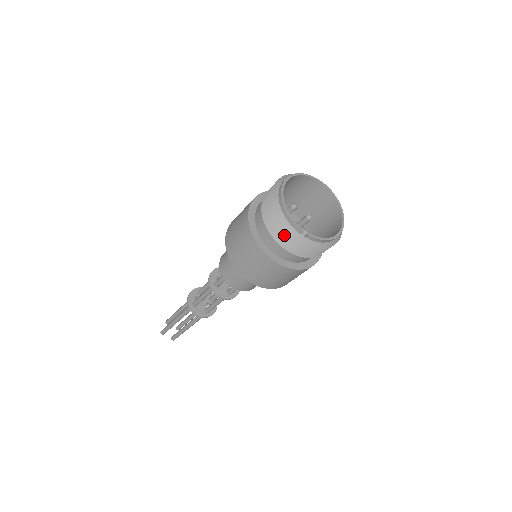
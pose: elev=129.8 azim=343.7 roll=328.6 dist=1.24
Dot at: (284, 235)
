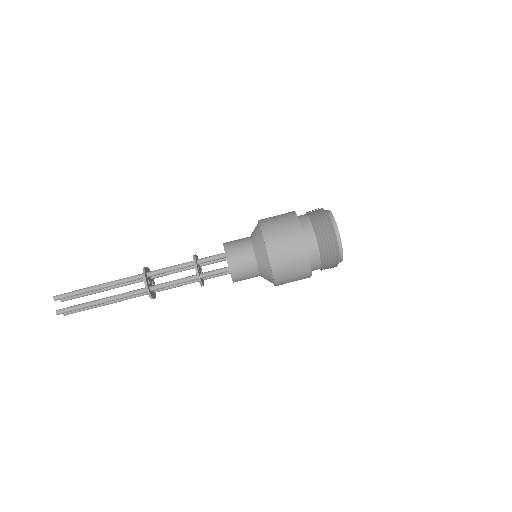
Dot at: (332, 265)
